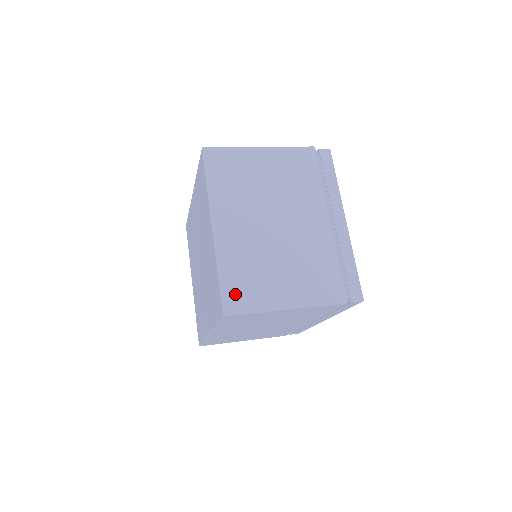
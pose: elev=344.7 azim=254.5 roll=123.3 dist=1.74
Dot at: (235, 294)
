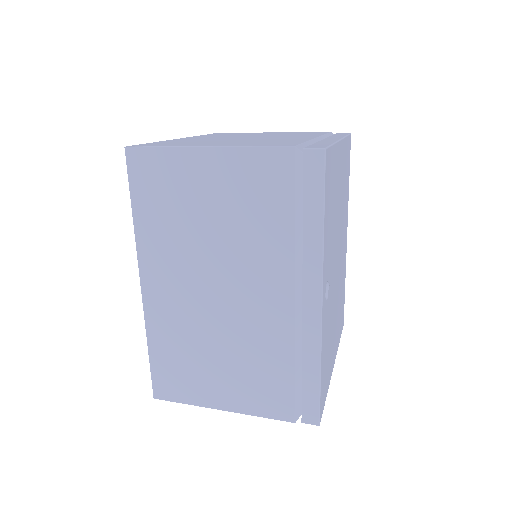
Dot at: (155, 144)
